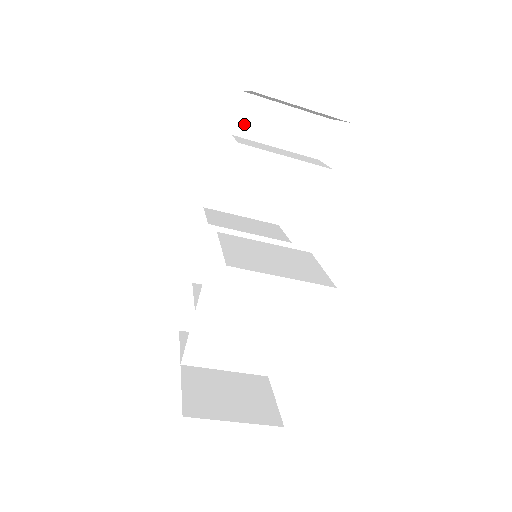
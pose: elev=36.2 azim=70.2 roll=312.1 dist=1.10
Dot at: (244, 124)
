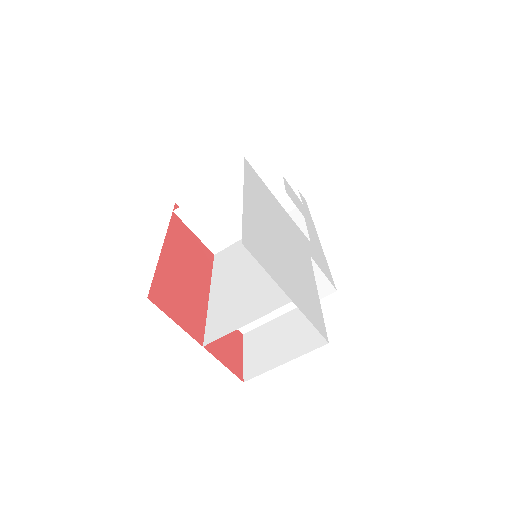
Dot at: occluded
